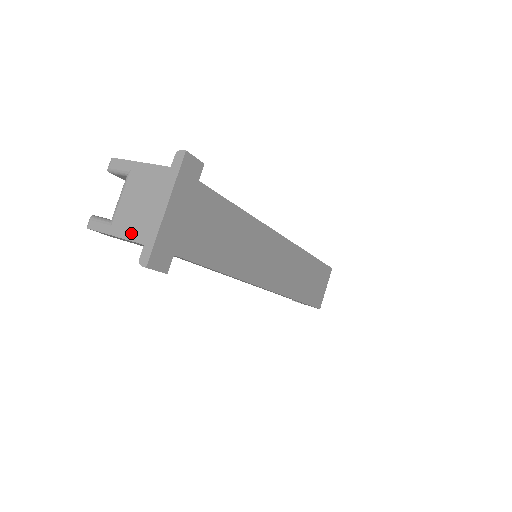
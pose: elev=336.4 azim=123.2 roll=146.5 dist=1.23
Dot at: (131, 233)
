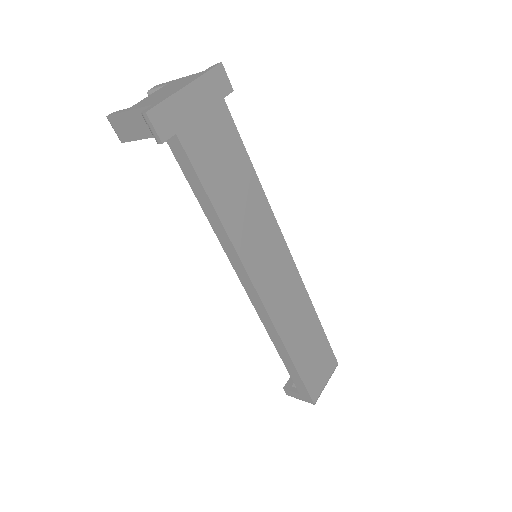
Dot at: (145, 104)
